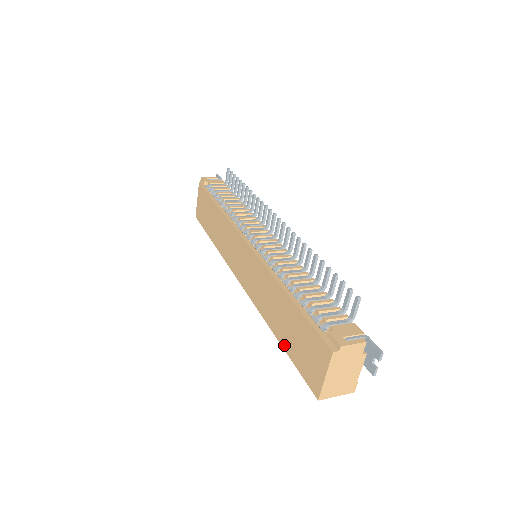
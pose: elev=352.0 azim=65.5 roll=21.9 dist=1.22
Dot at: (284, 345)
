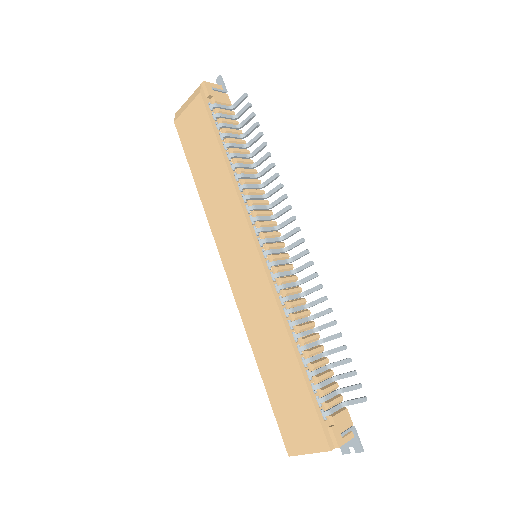
Dot at: (268, 386)
